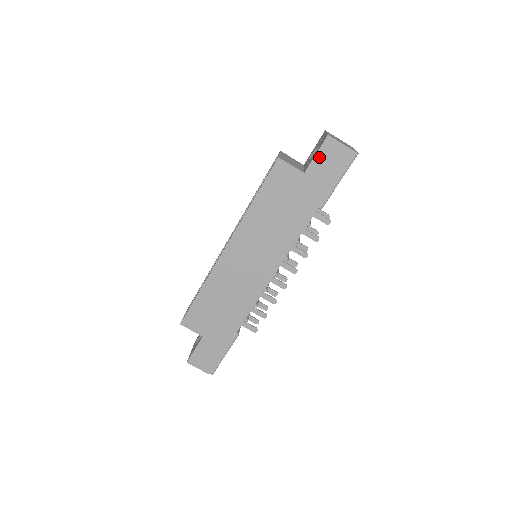
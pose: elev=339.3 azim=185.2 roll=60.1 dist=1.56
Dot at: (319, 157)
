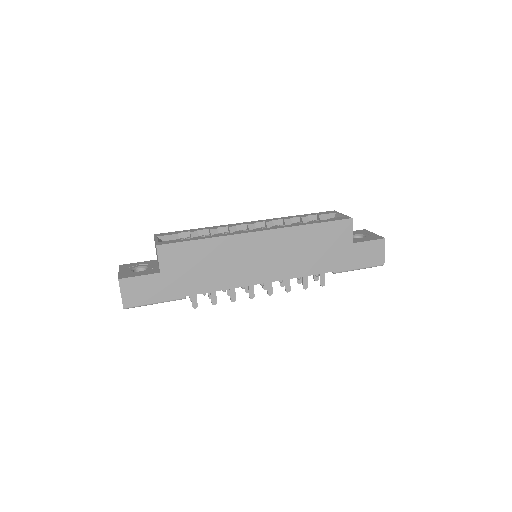
Dot at: (369, 244)
